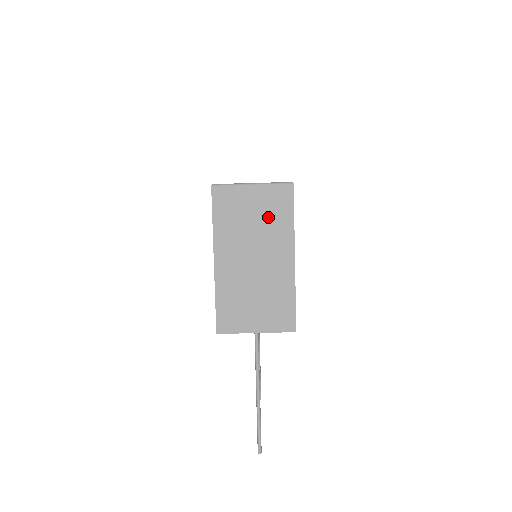
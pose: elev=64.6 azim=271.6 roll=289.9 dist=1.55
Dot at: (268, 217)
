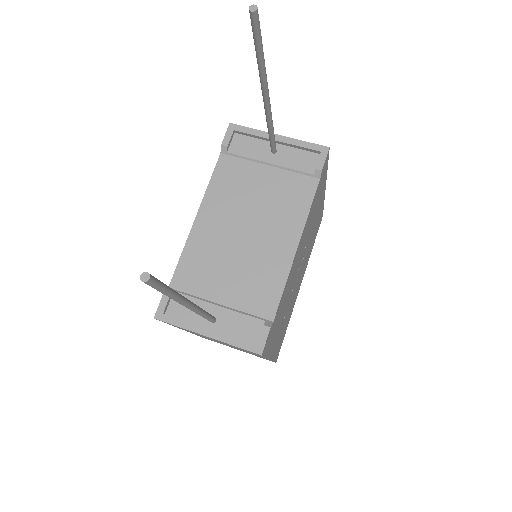
Dot at: occluded
